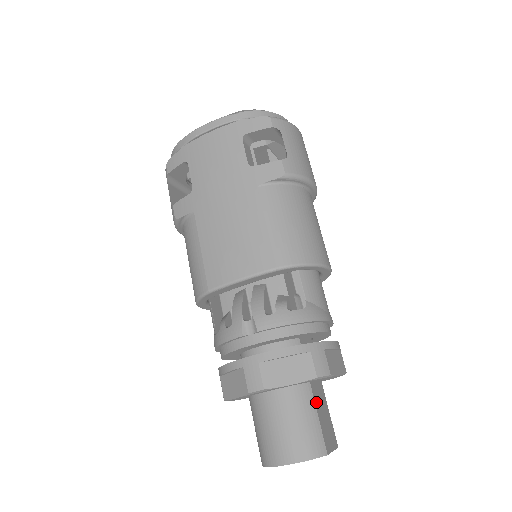
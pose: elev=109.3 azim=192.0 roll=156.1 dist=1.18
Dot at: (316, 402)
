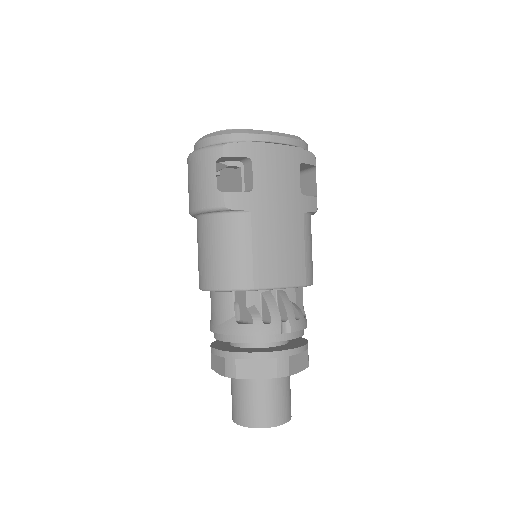
Dot at: occluded
